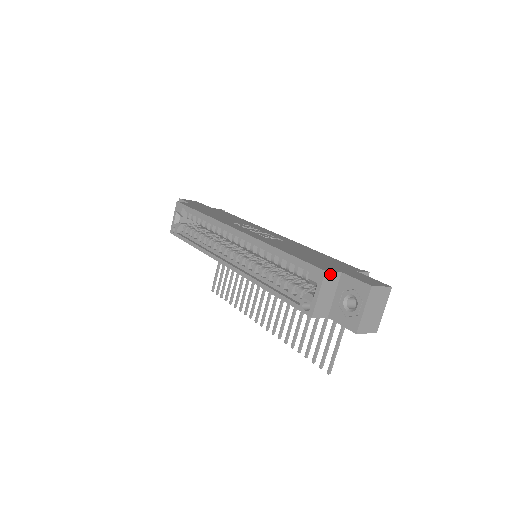
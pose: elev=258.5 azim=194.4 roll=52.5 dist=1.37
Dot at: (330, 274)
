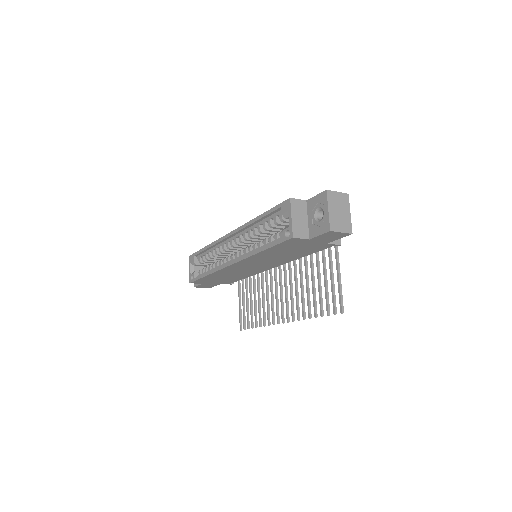
Dot at: (296, 201)
